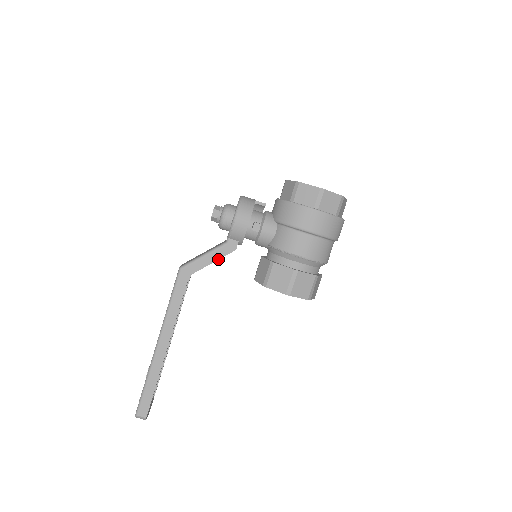
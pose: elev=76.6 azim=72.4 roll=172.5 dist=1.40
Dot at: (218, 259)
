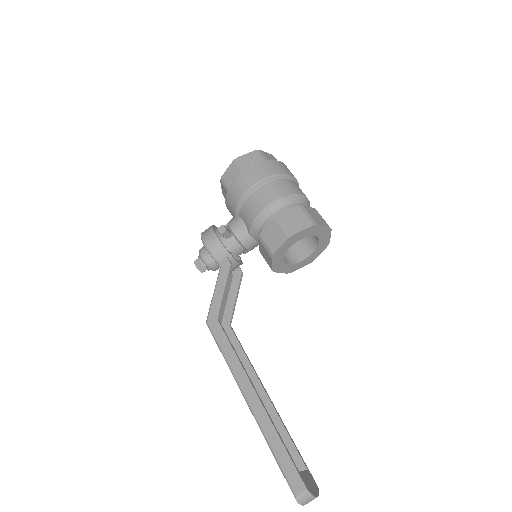
Dot at: (225, 284)
